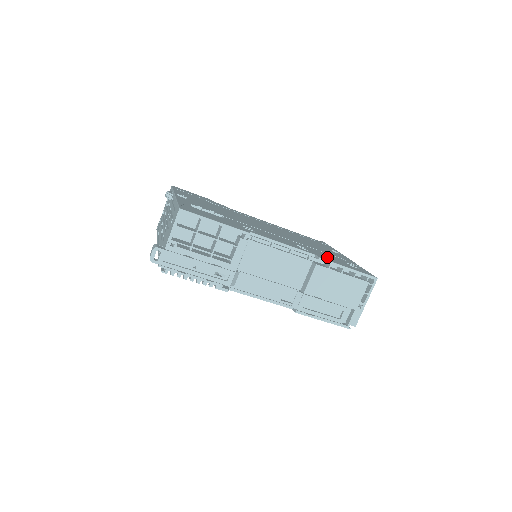
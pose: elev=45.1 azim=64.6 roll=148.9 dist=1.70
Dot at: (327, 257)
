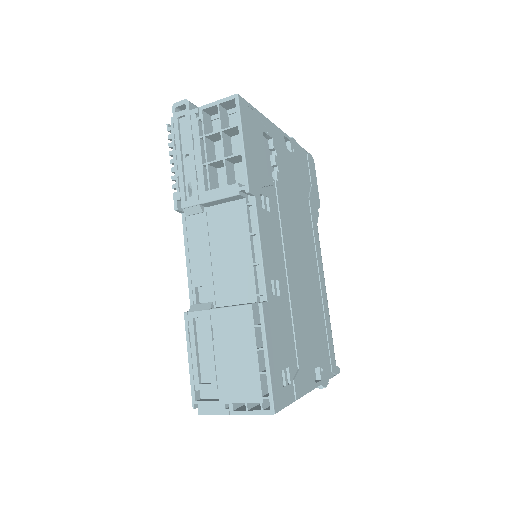
Dot at: (277, 327)
